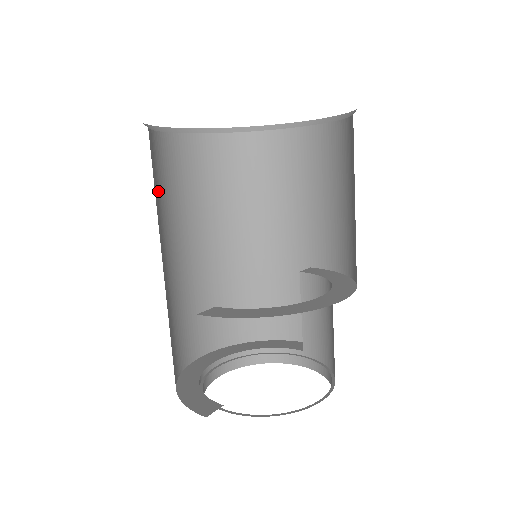
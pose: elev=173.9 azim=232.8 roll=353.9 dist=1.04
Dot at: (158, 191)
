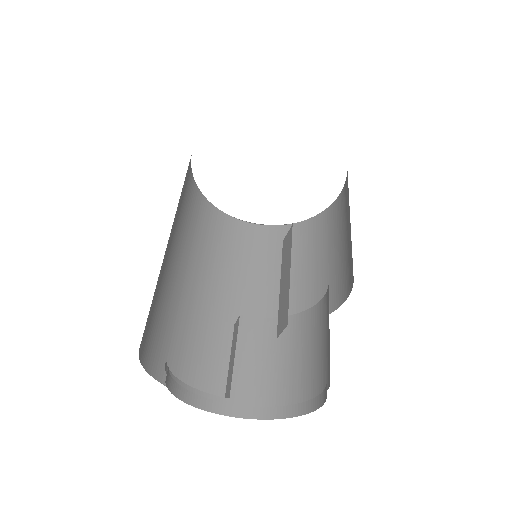
Dot at: occluded
